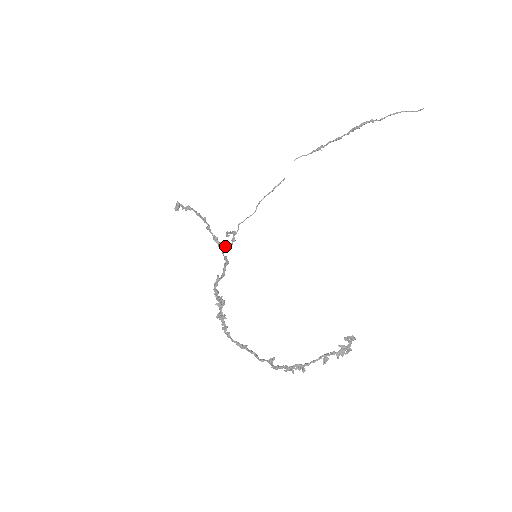
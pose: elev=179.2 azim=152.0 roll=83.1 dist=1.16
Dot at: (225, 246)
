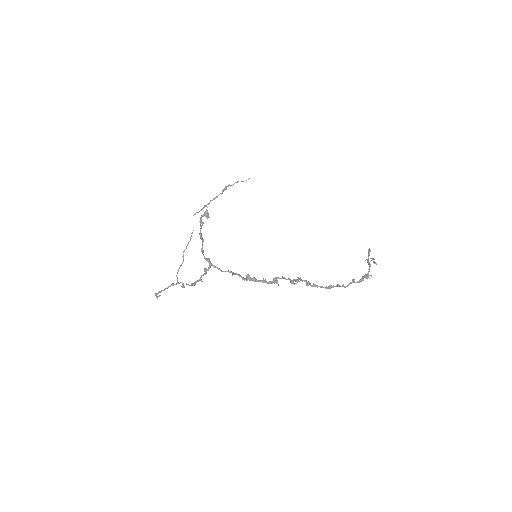
Dot at: (200, 278)
